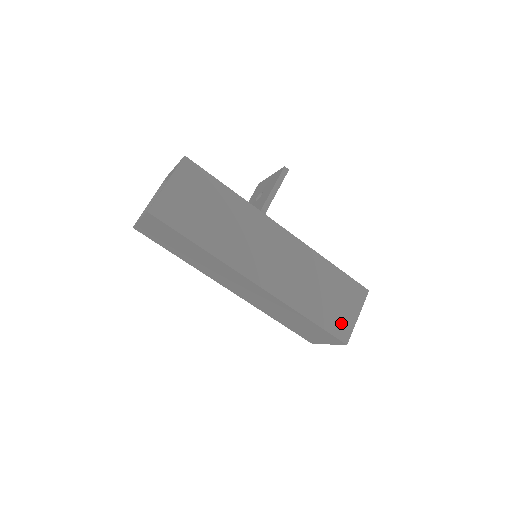
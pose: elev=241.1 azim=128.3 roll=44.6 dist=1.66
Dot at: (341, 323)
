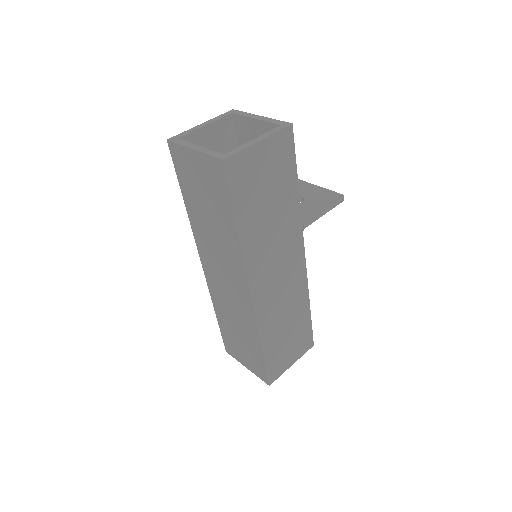
Dot at: (279, 364)
